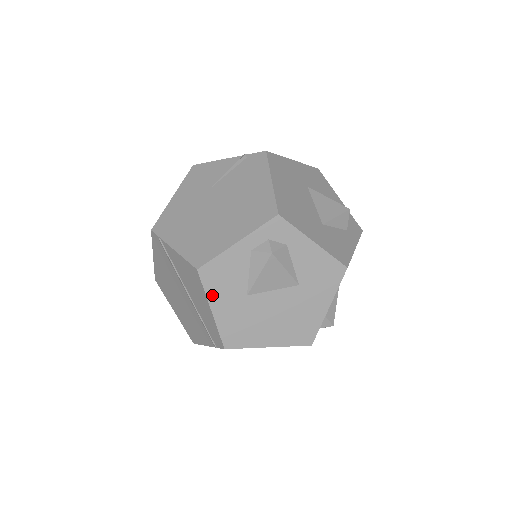
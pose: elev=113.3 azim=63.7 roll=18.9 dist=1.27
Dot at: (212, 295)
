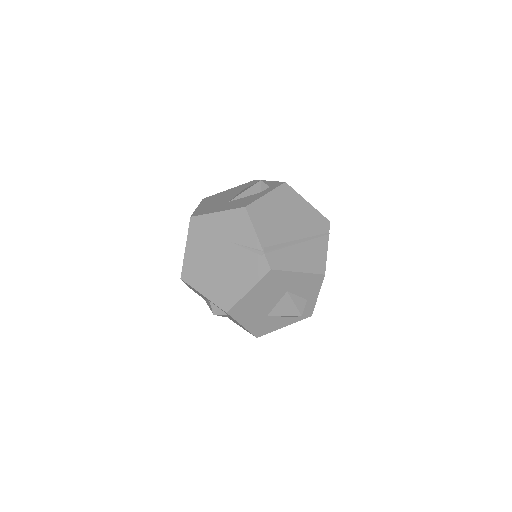
Dot at: occluded
